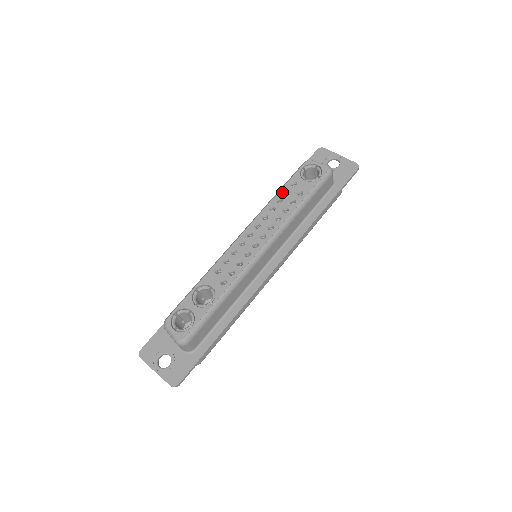
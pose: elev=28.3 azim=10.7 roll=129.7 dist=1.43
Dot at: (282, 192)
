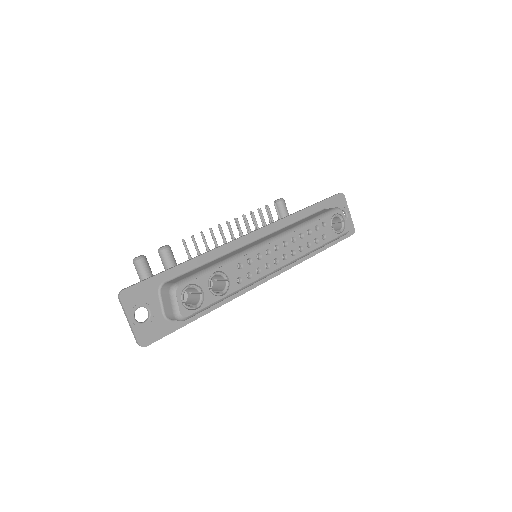
Dot at: (314, 225)
